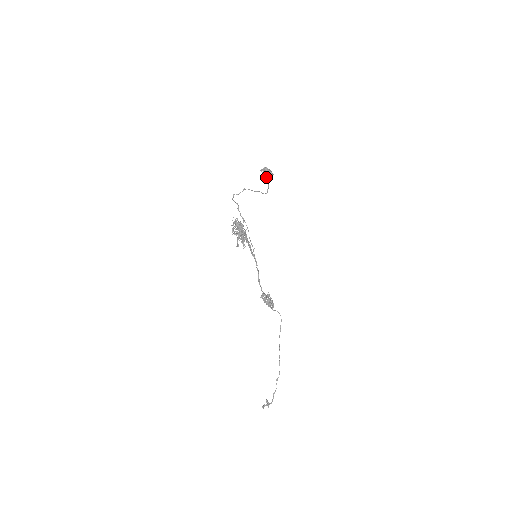
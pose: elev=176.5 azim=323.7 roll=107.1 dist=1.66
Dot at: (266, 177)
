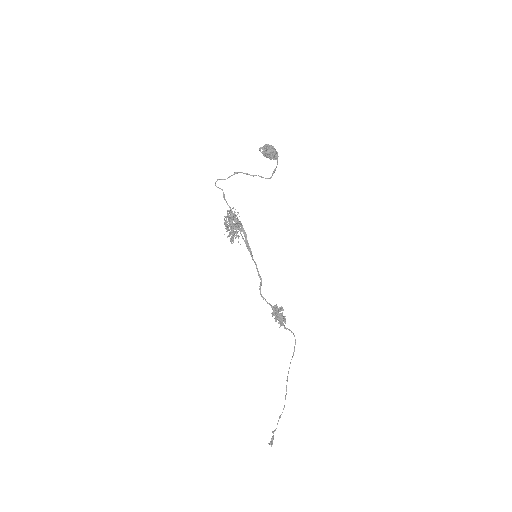
Dot at: (269, 157)
